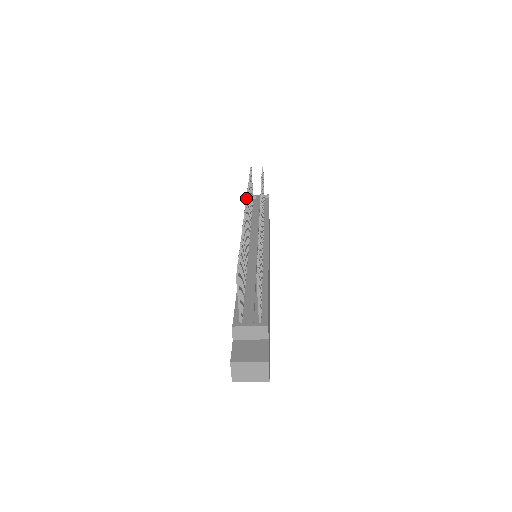
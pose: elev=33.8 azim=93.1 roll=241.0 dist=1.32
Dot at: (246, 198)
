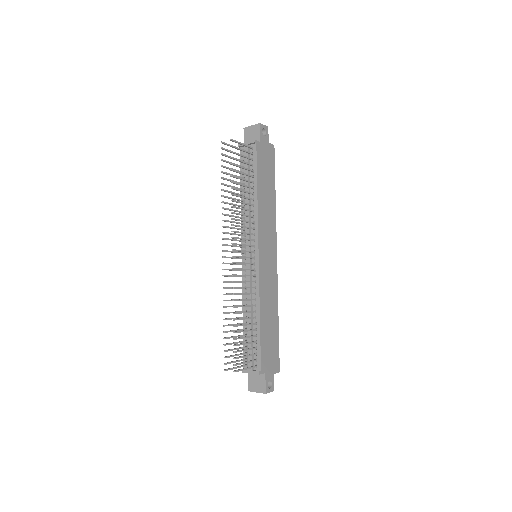
Dot at: occluded
